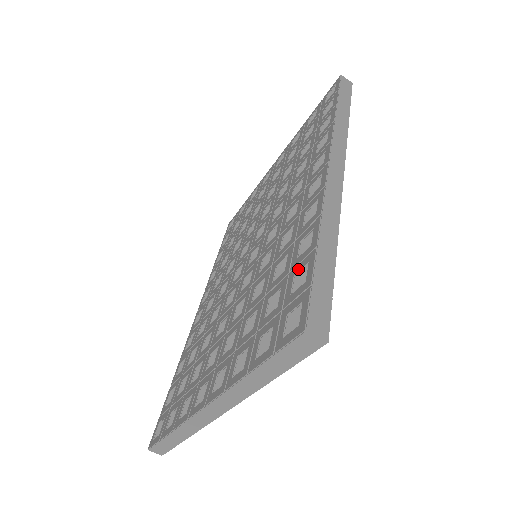
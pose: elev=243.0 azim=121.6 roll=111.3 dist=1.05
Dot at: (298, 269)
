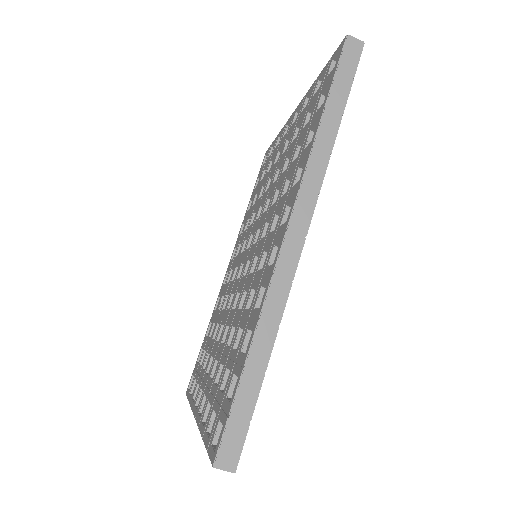
Dot at: (235, 371)
